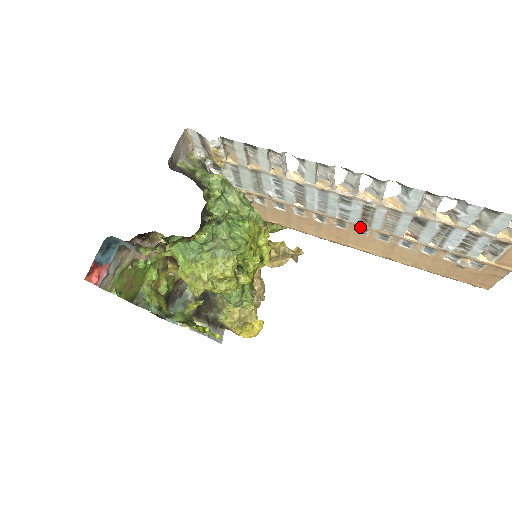
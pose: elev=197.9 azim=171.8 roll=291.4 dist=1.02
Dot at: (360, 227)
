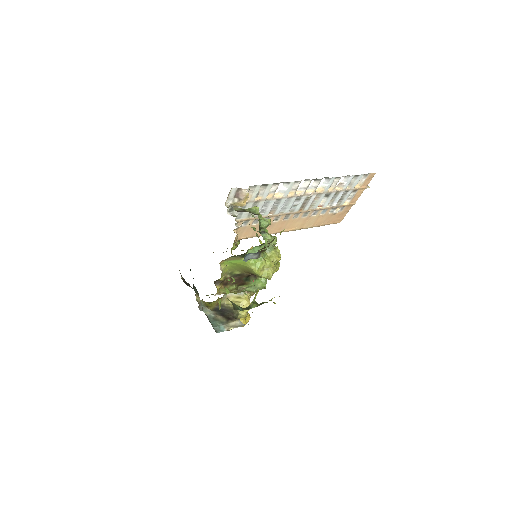
Dot at: (296, 214)
